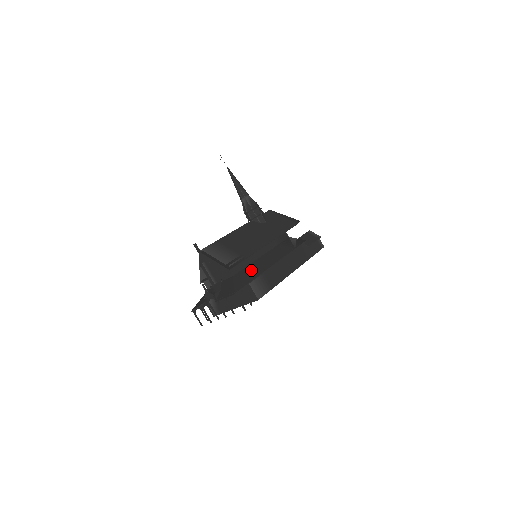
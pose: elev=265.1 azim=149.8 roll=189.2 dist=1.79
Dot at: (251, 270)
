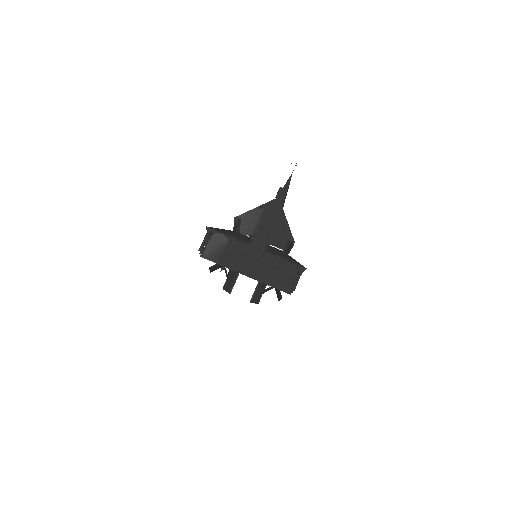
Dot at: occluded
